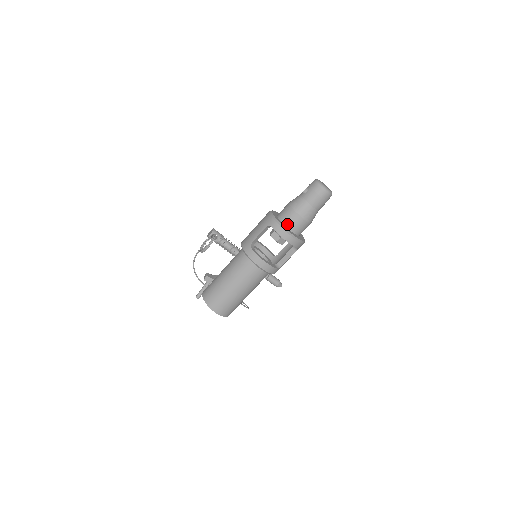
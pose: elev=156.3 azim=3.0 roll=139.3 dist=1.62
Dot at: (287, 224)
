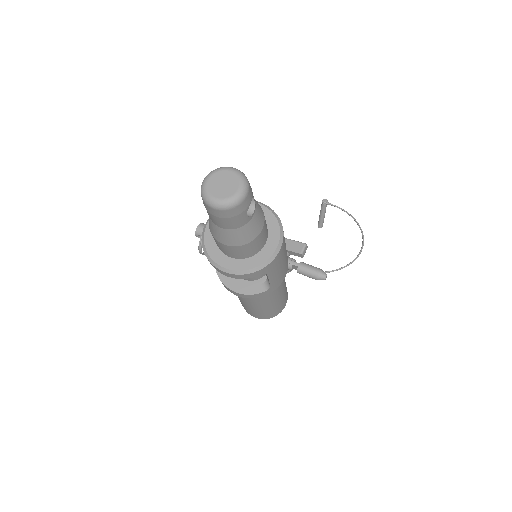
Dot at: (220, 249)
